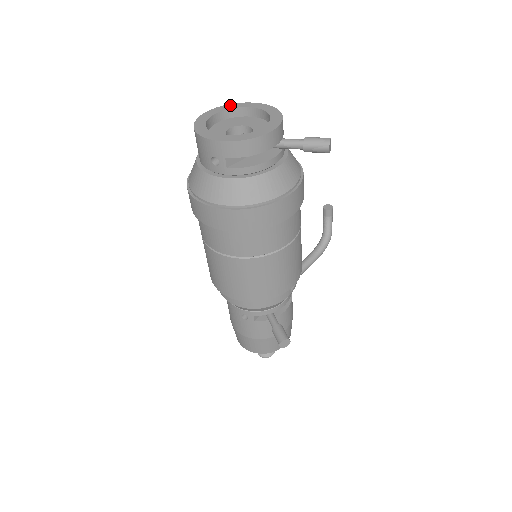
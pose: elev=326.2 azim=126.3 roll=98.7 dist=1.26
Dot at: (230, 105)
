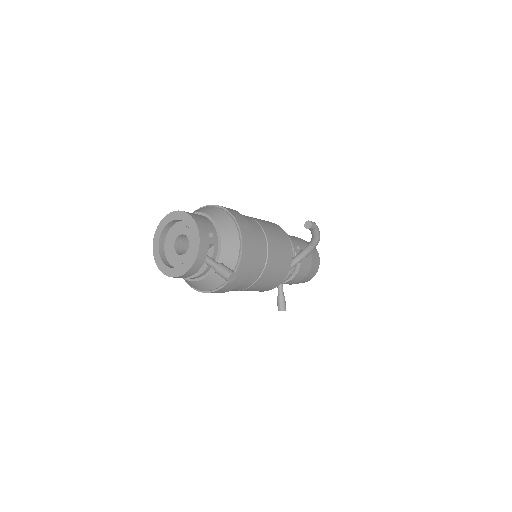
Dot at: (176, 213)
